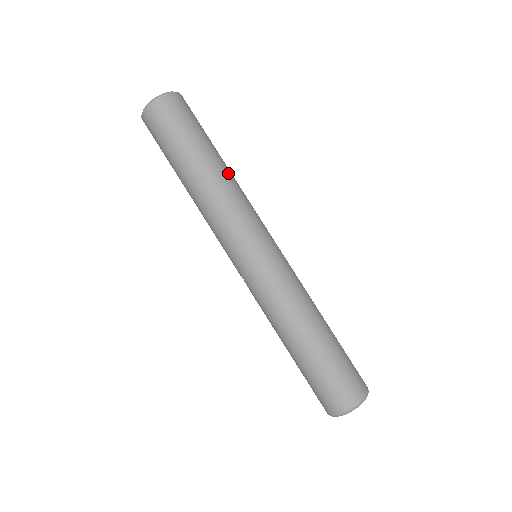
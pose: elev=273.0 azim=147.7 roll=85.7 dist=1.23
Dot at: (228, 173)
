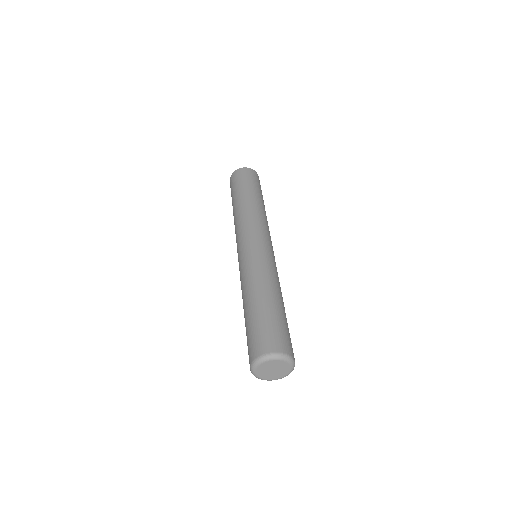
Dot at: (250, 204)
